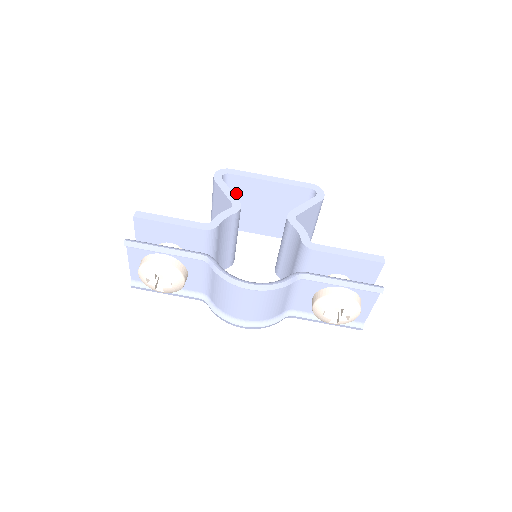
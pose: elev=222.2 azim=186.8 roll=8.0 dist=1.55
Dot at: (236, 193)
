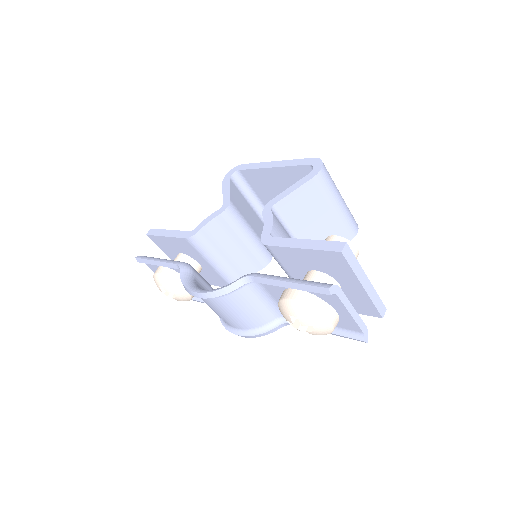
Dot at: (259, 187)
